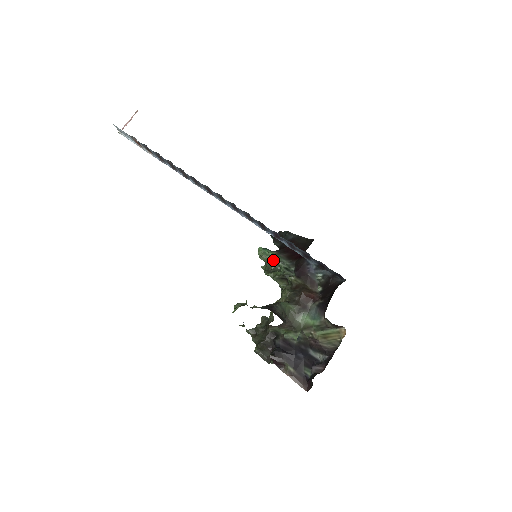
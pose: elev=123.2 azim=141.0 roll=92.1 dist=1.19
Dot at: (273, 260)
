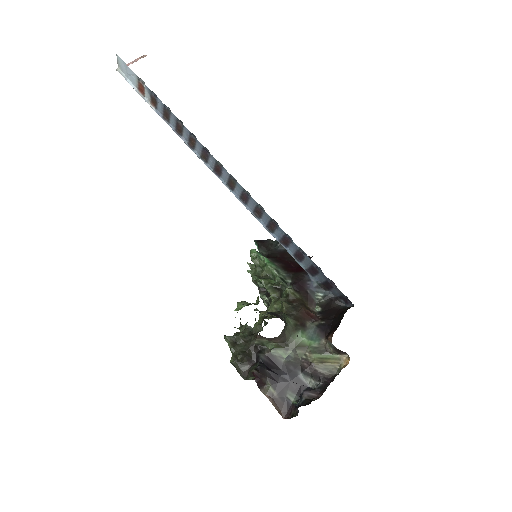
Dot at: (268, 266)
